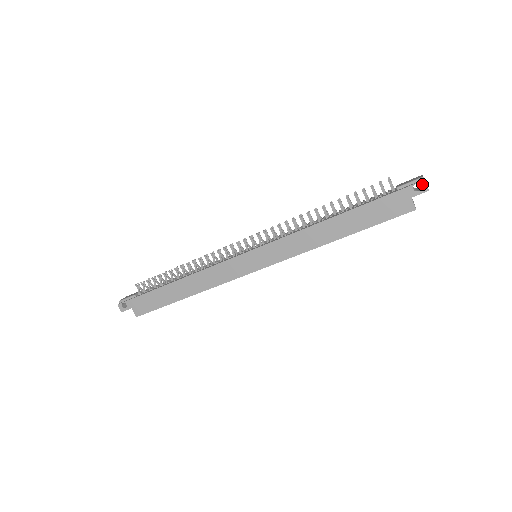
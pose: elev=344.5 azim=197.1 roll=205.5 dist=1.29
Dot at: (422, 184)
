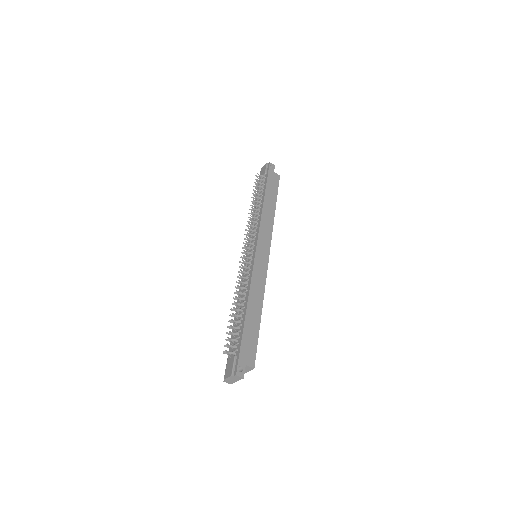
Dot at: (271, 164)
